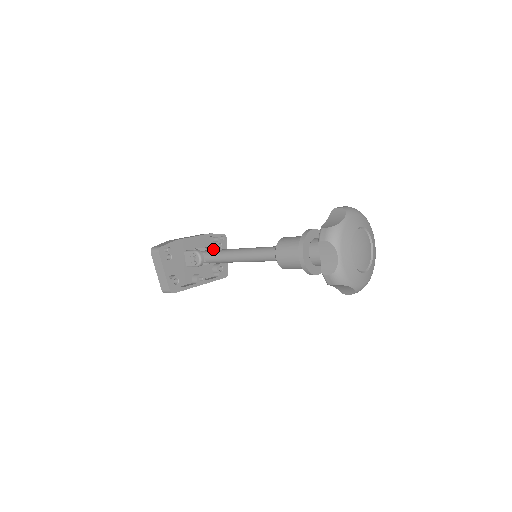
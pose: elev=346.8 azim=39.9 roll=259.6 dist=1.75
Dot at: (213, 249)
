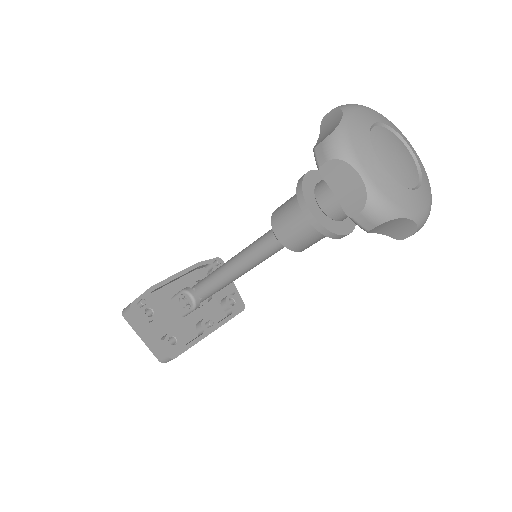
Dot at: occluded
